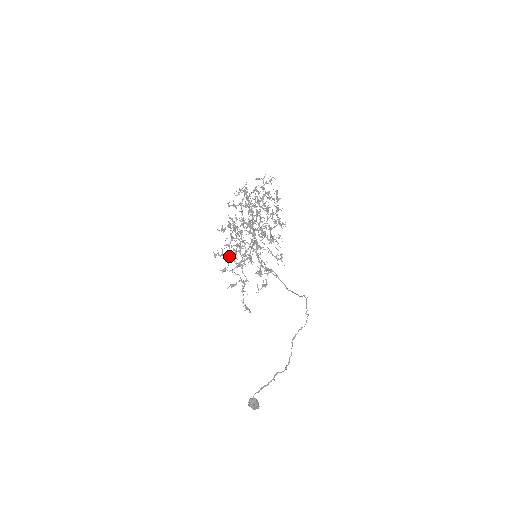
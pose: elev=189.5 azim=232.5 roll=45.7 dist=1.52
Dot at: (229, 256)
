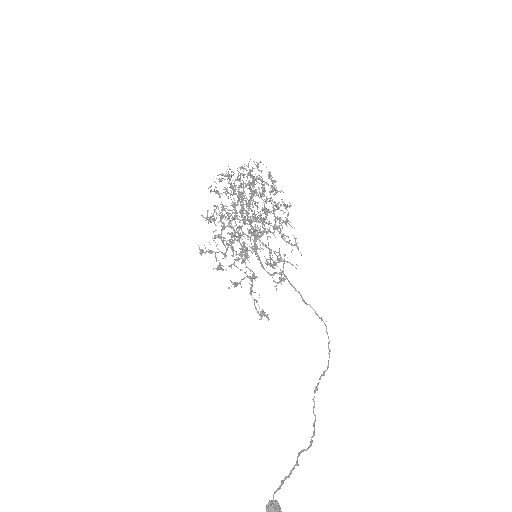
Dot at: (221, 252)
